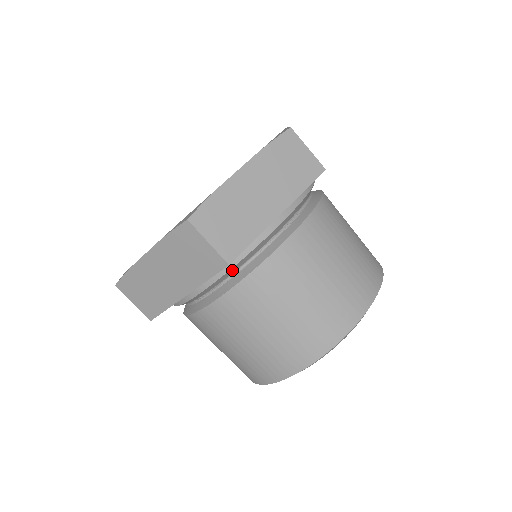
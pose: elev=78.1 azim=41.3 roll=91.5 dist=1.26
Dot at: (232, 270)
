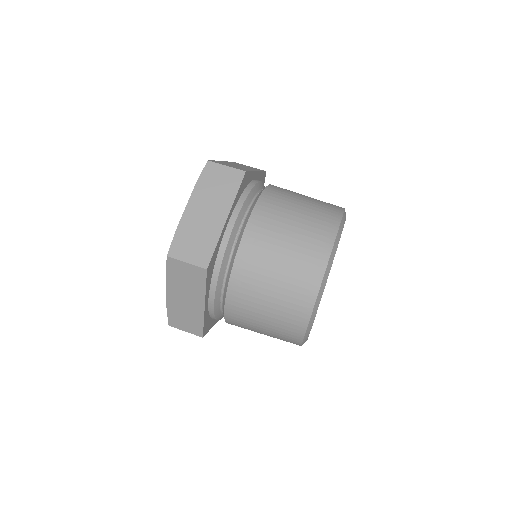
Dot at: (248, 200)
